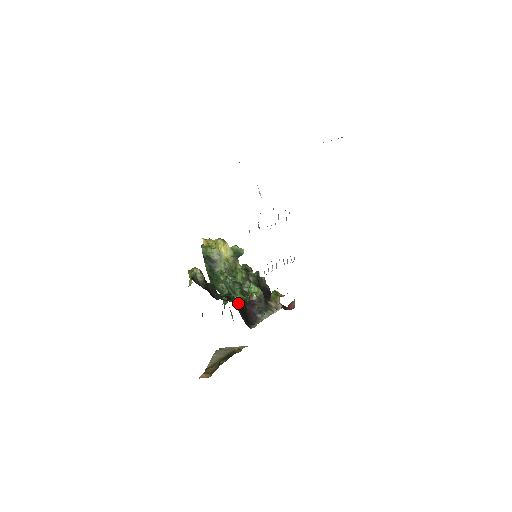
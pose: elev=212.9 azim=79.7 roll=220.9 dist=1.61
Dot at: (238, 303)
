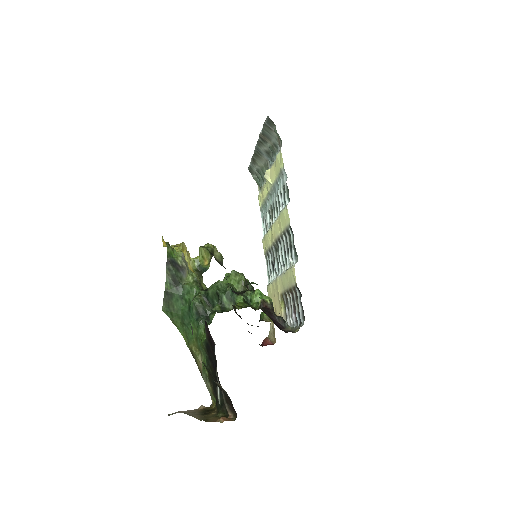
Dot at: occluded
